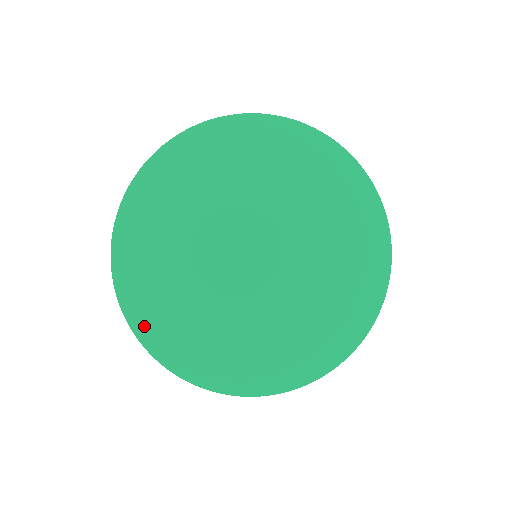
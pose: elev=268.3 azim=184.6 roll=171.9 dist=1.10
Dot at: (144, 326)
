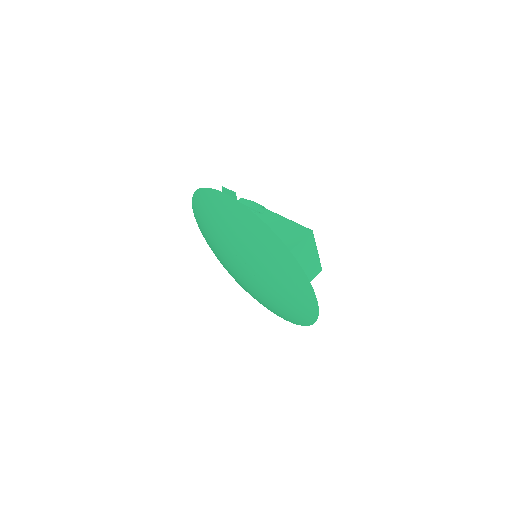
Dot at: occluded
